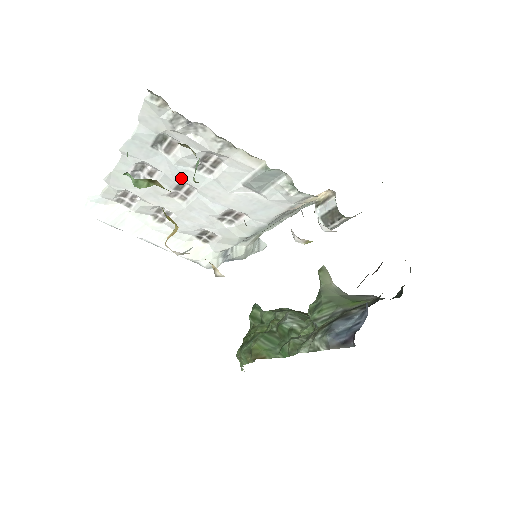
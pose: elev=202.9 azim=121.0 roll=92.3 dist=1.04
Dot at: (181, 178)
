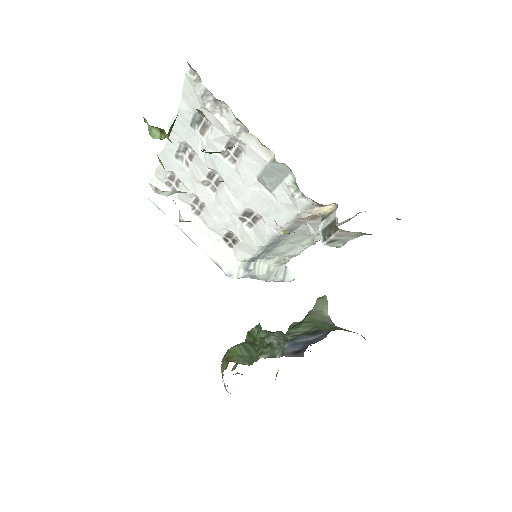
Dot at: (211, 164)
